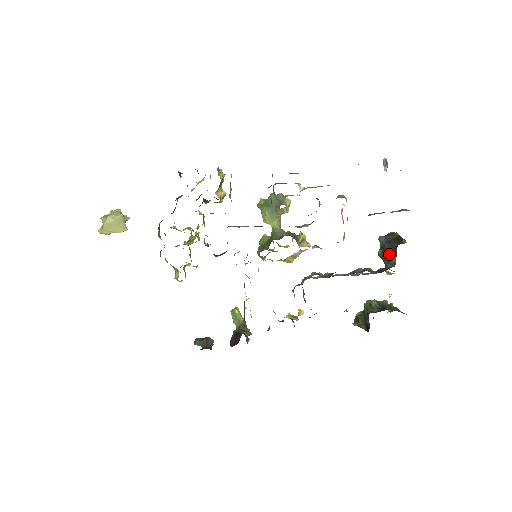
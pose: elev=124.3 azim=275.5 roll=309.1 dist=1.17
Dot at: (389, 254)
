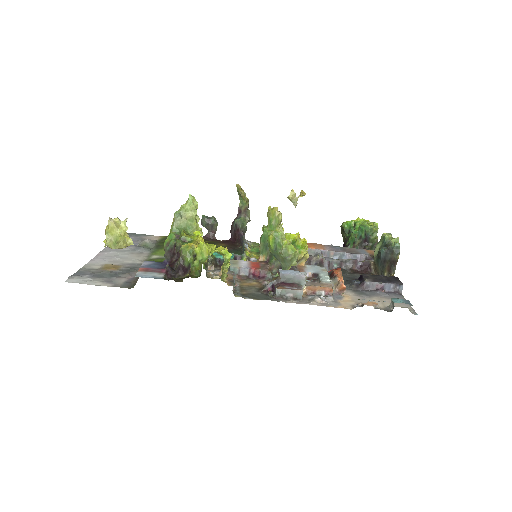
Dot at: (377, 268)
